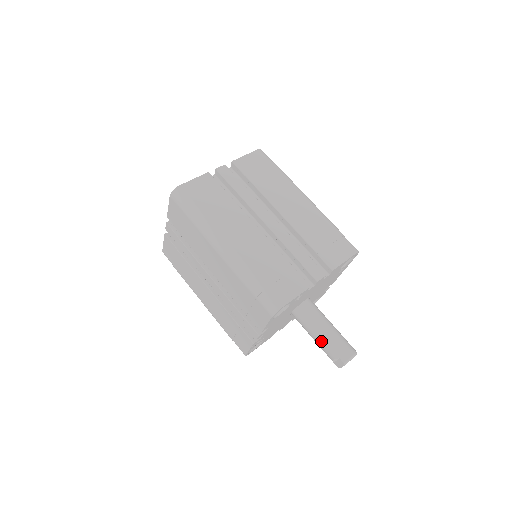
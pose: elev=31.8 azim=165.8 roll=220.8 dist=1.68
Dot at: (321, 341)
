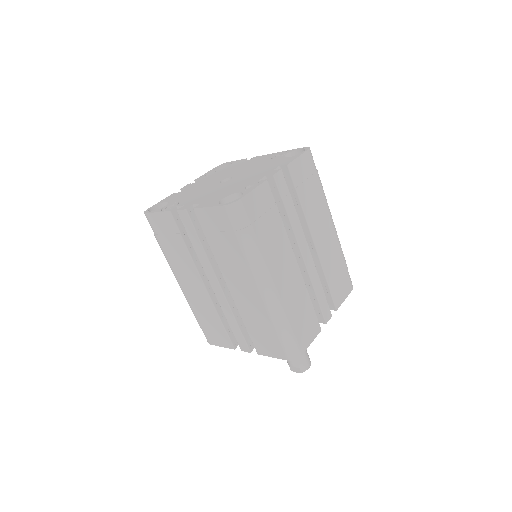
Dot at: occluded
